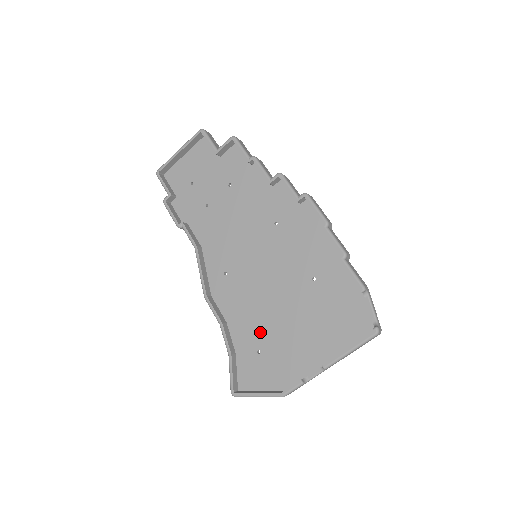
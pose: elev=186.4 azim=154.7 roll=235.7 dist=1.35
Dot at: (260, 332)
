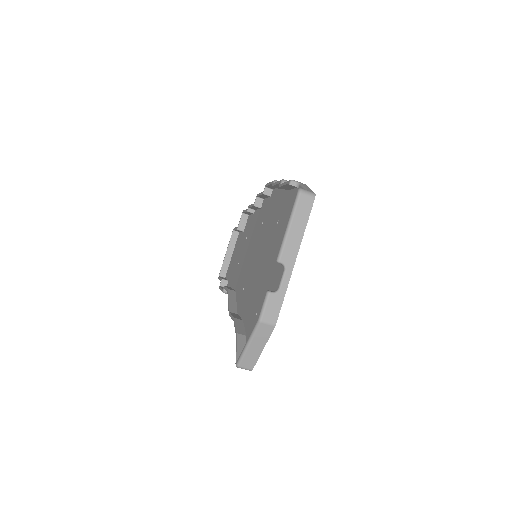
Dot at: (256, 299)
